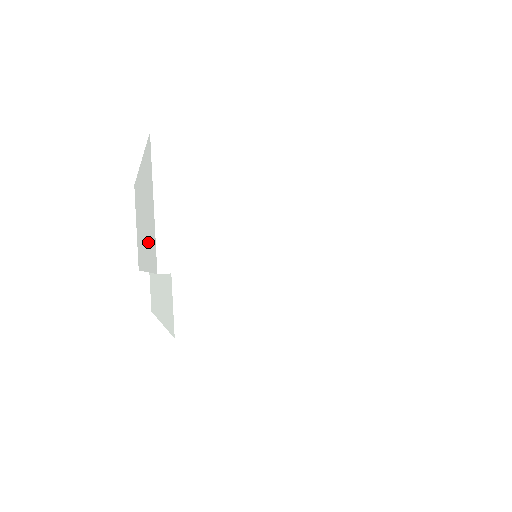
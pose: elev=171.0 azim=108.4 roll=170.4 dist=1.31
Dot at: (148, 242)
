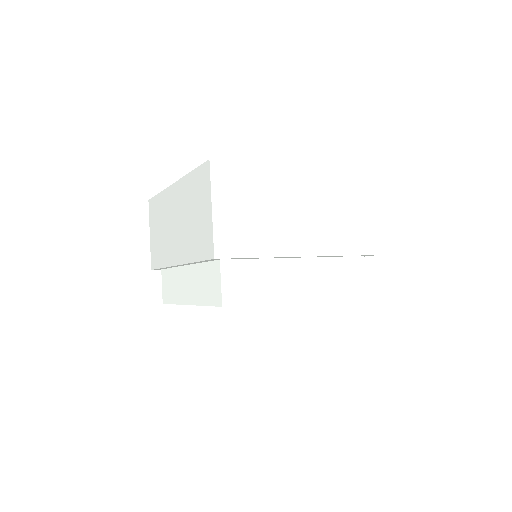
Dot at: (190, 240)
